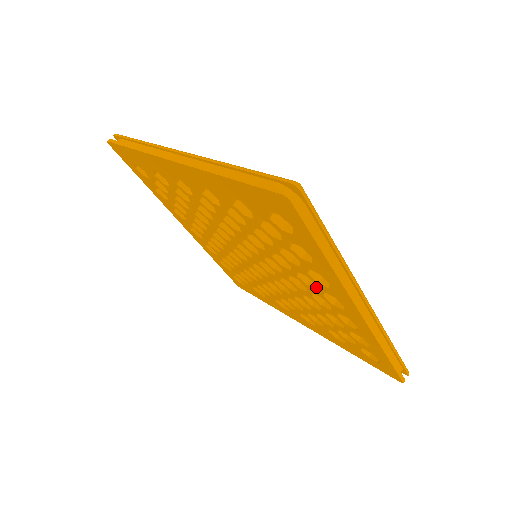
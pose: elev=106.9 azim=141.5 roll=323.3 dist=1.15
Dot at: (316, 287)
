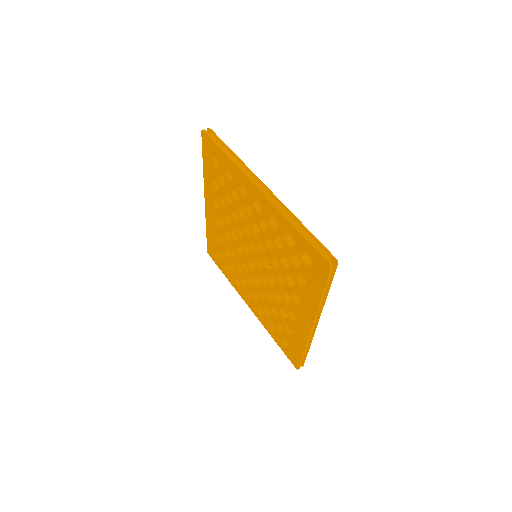
Dot at: (251, 207)
